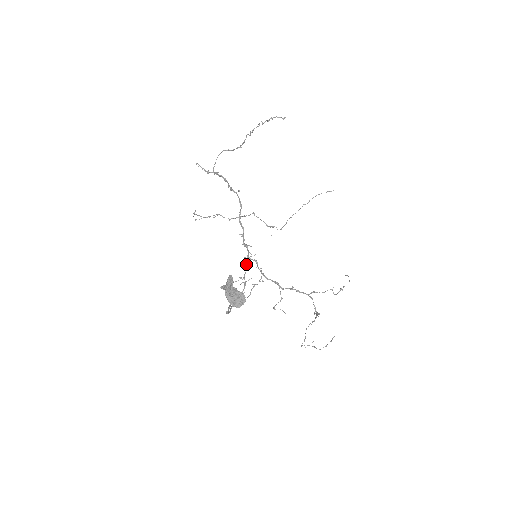
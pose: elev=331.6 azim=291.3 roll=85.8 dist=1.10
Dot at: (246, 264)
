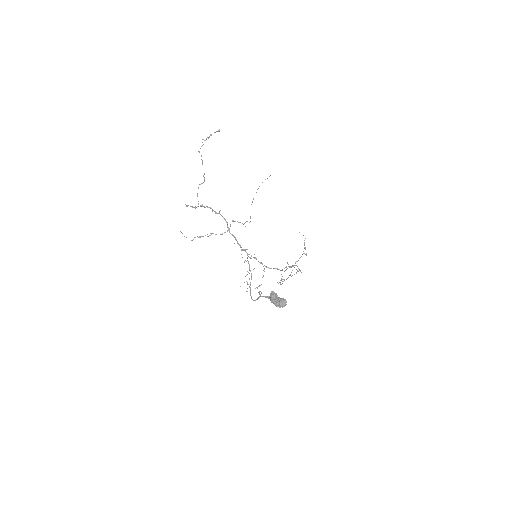
Dot at: (248, 262)
